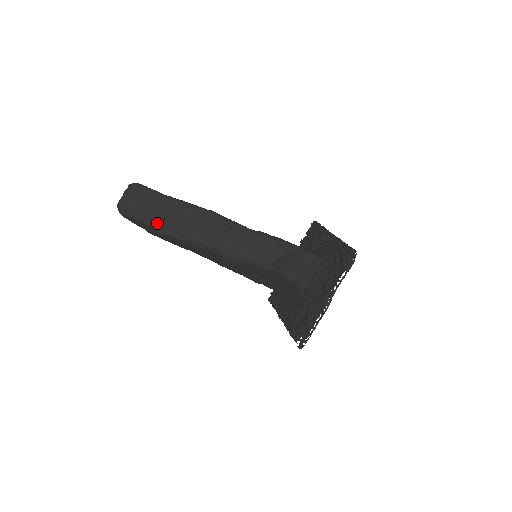
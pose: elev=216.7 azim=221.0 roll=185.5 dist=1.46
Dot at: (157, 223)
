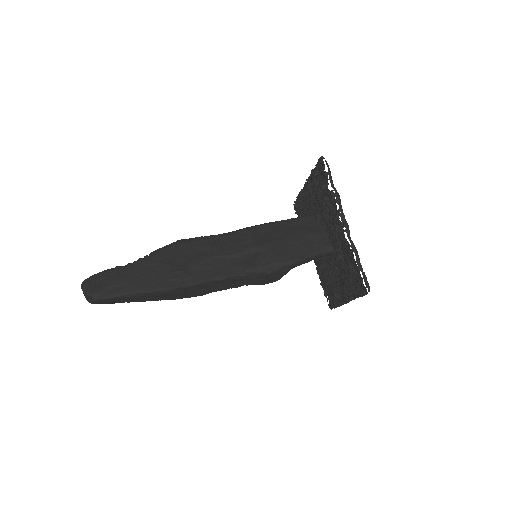
Dot at: (137, 301)
